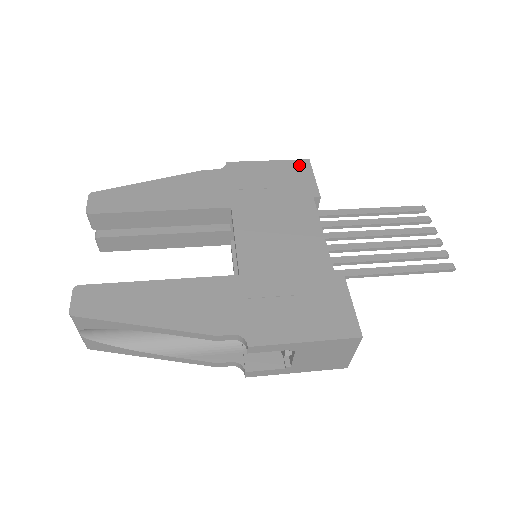
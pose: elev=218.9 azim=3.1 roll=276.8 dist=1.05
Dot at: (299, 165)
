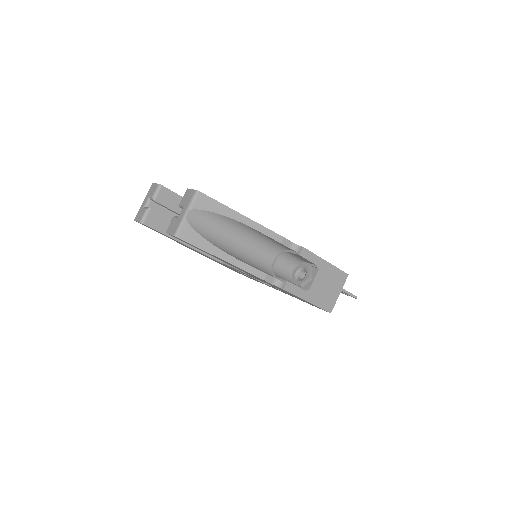
Dot at: occluded
